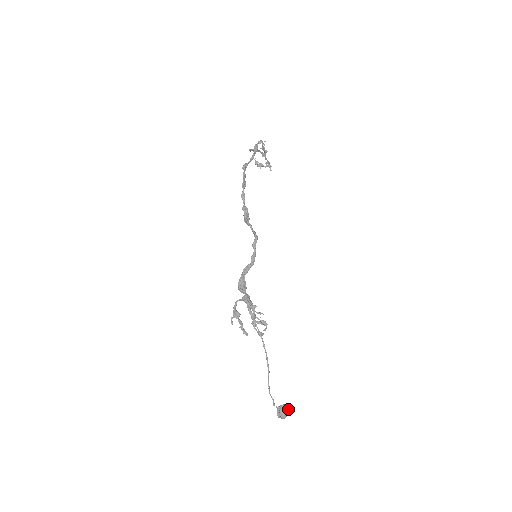
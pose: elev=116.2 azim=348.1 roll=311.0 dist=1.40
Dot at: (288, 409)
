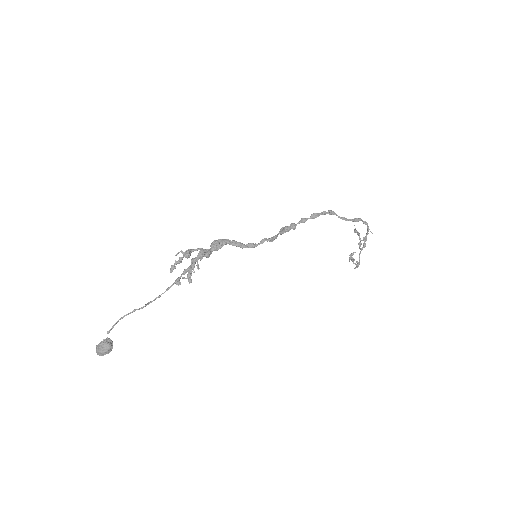
Dot at: (109, 347)
